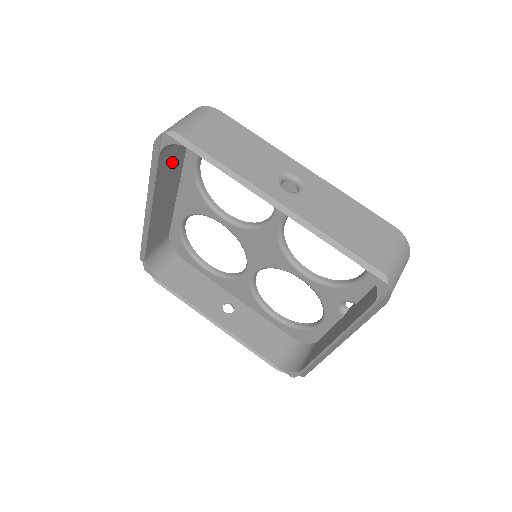
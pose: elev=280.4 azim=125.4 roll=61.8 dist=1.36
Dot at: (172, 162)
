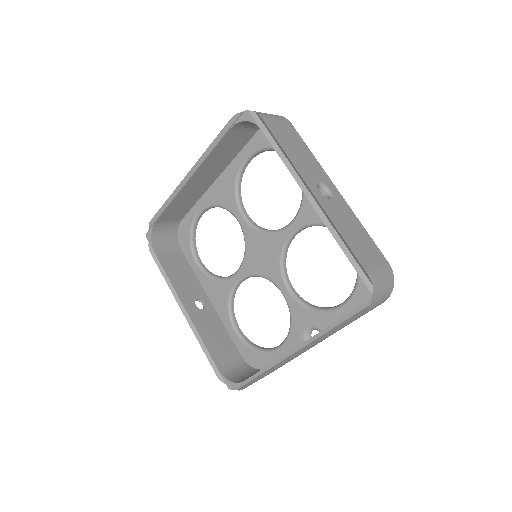
Dot at: (232, 146)
